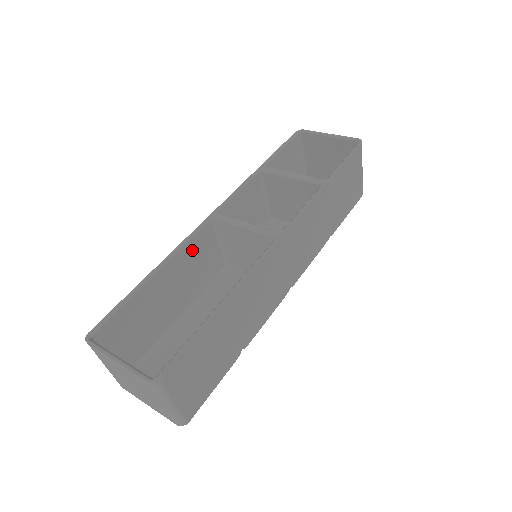
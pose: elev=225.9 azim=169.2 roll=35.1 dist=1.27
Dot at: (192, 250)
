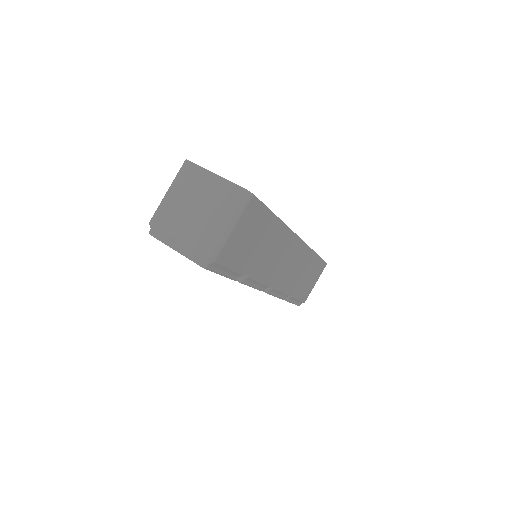
Dot at: occluded
